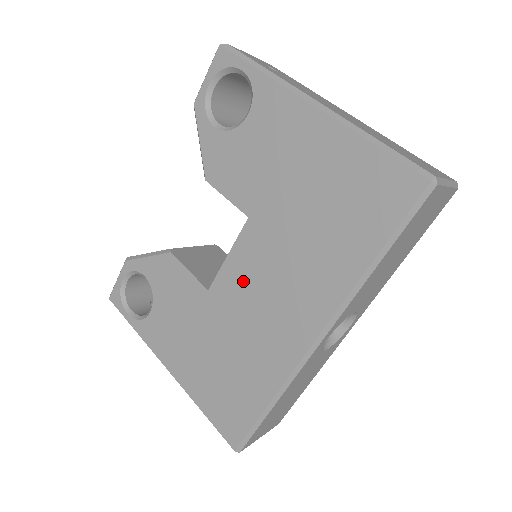
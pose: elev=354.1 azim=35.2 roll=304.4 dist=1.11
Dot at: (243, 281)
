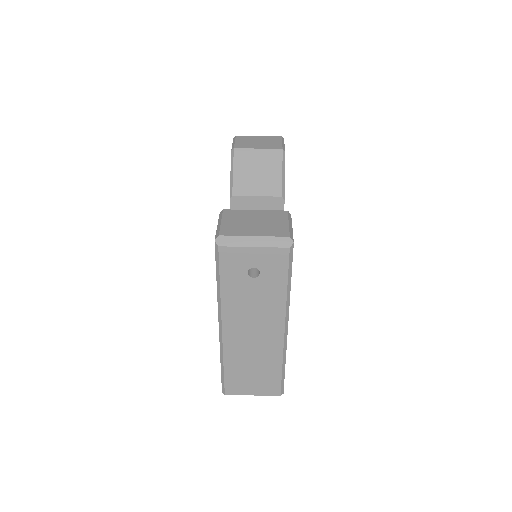
Dot at: occluded
